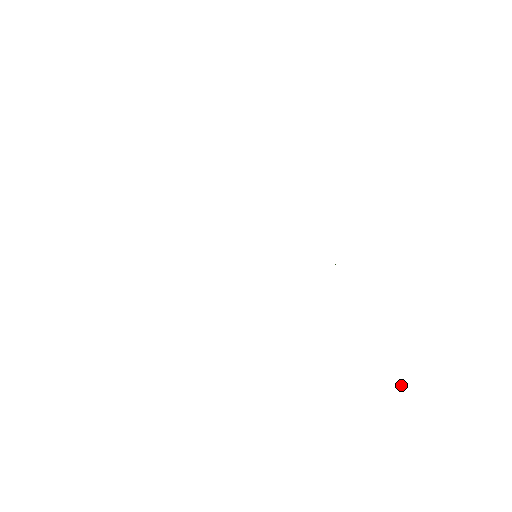
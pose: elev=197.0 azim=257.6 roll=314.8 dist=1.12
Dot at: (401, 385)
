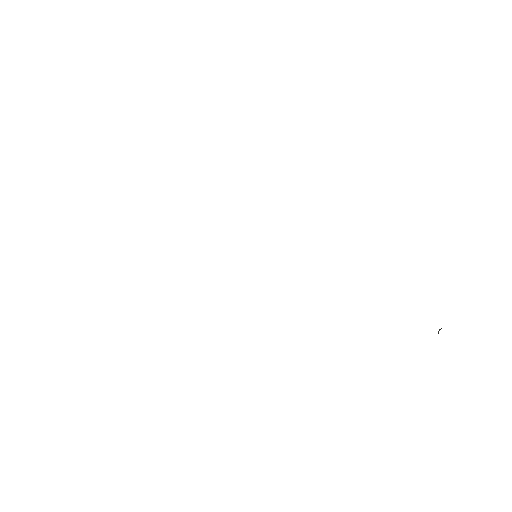
Dot at: (438, 332)
